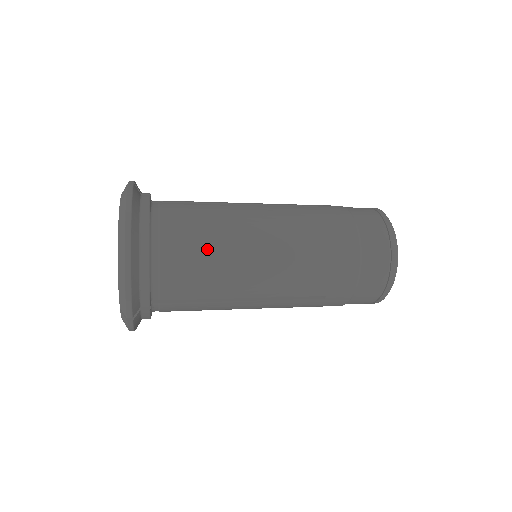
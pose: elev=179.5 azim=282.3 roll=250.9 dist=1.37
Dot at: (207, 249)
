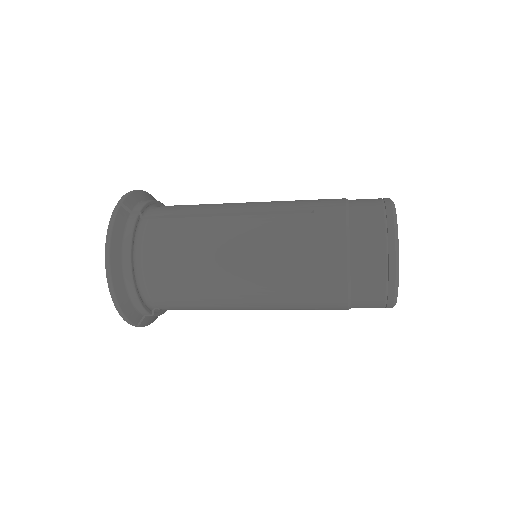
Dot at: (185, 275)
